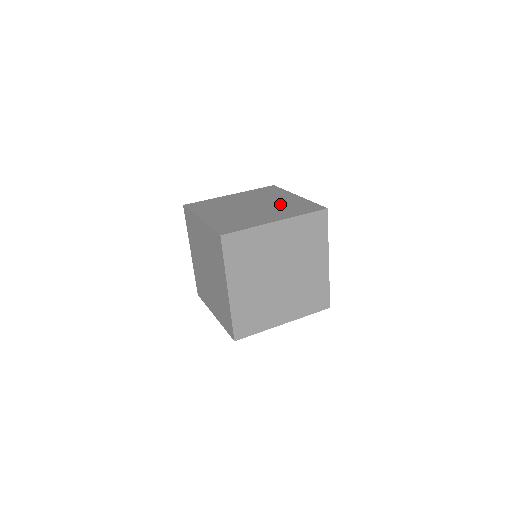
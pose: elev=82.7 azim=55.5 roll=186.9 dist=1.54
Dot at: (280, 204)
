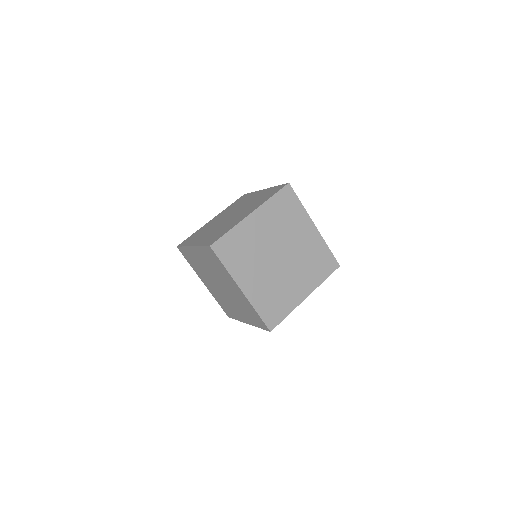
Dot at: (251, 202)
